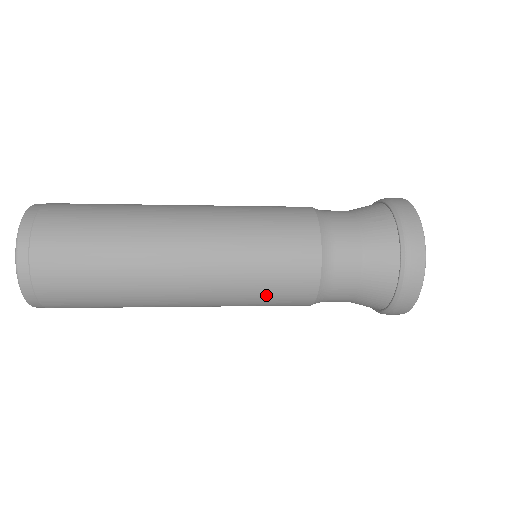
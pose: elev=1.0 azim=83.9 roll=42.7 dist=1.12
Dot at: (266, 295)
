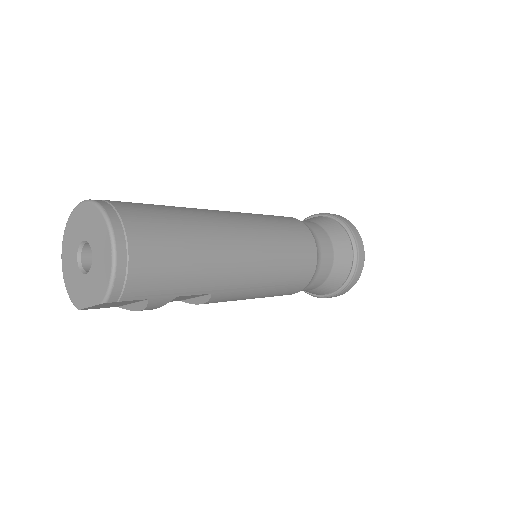
Dot at: (291, 251)
